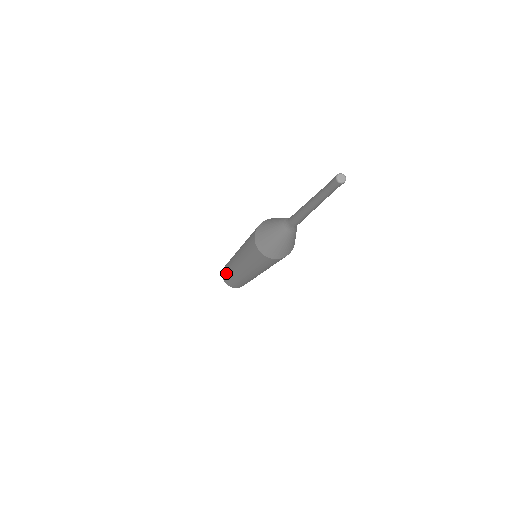
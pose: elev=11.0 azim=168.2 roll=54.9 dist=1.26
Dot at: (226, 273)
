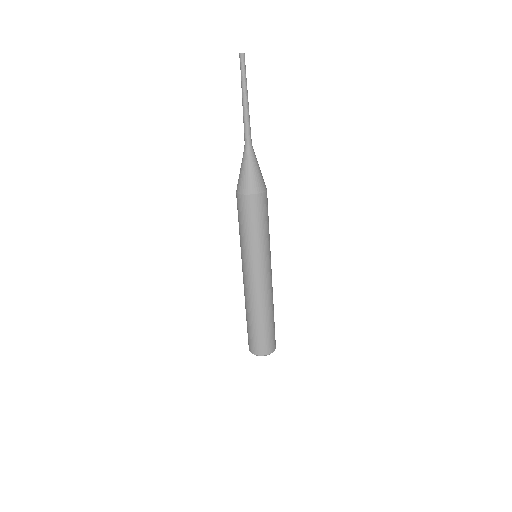
Dot at: occluded
